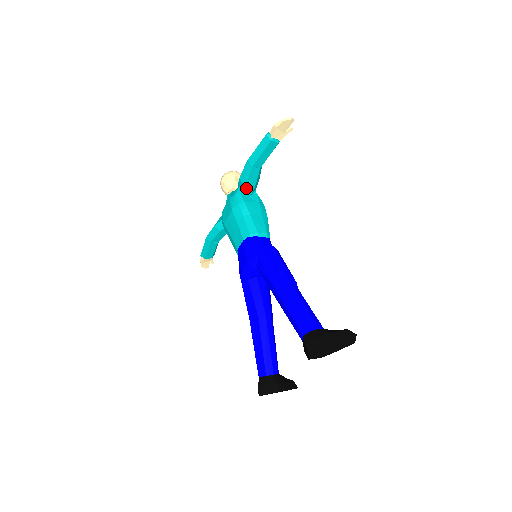
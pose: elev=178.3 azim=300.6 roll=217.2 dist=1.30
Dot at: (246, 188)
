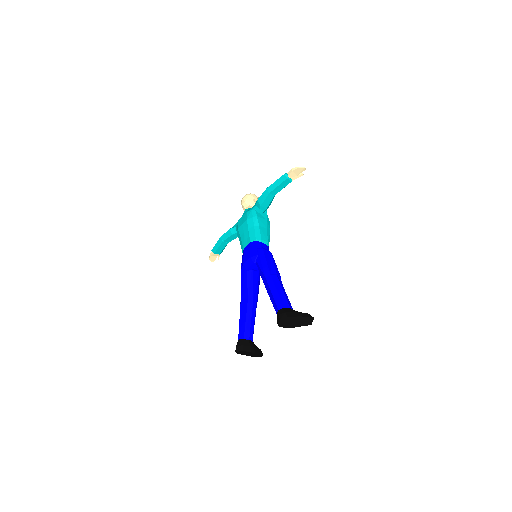
Dot at: (261, 207)
